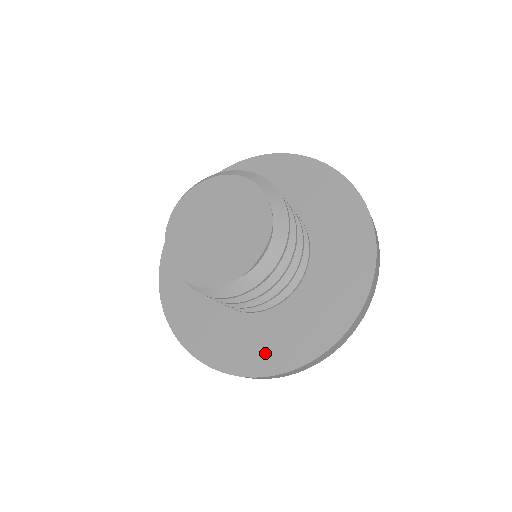
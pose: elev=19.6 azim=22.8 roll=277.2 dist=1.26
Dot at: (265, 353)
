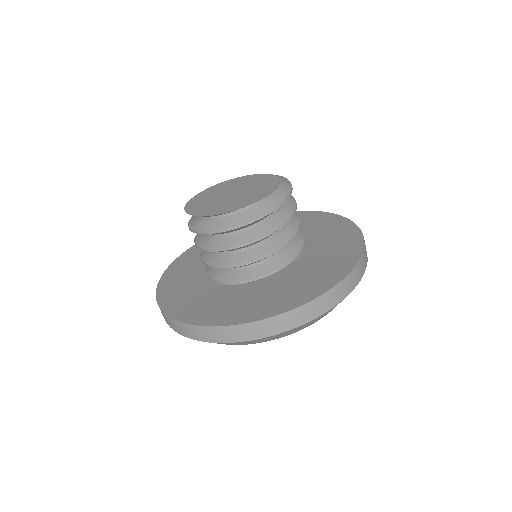
Dot at: (213, 311)
